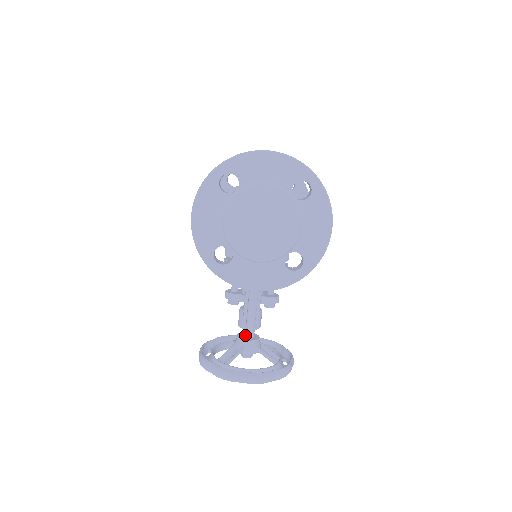
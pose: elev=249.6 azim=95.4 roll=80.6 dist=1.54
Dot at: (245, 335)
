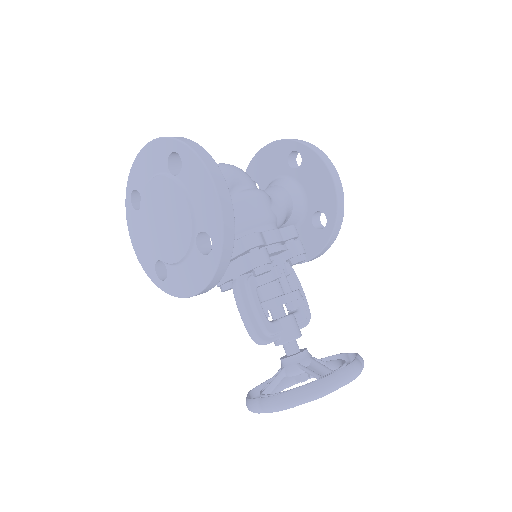
Dot at: occluded
